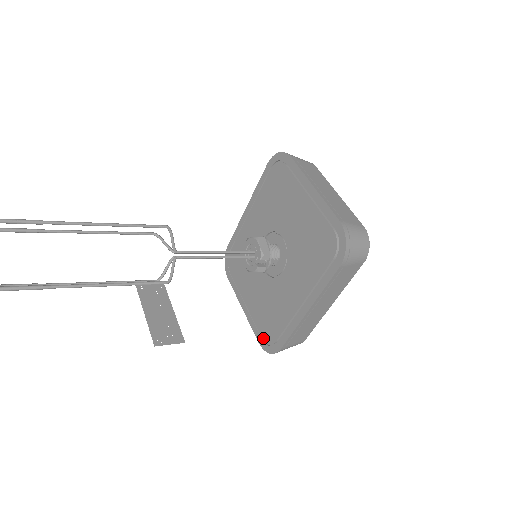
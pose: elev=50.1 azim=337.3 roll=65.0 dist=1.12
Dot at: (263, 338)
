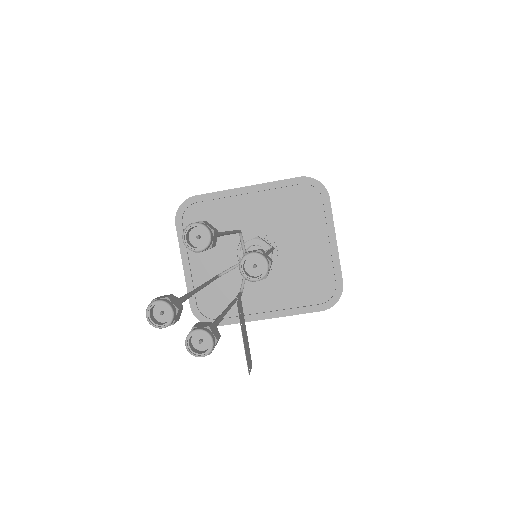
Dot at: (200, 306)
